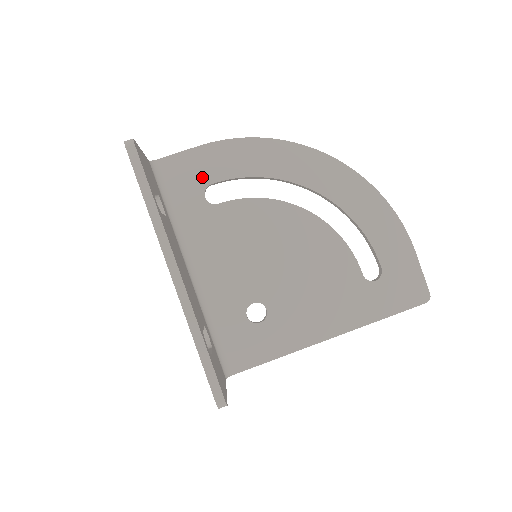
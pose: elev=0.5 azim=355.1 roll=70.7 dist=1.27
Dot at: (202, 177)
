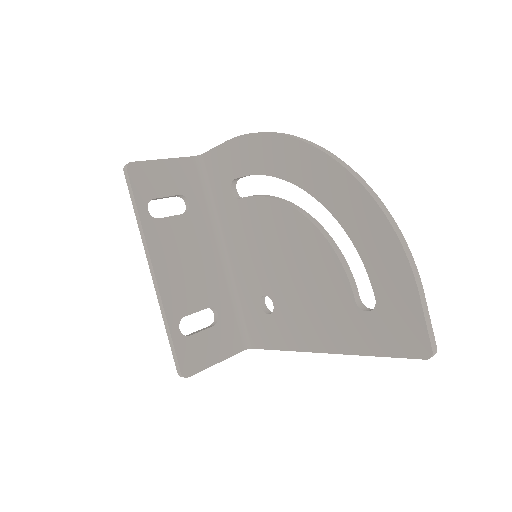
Dot at: (229, 172)
